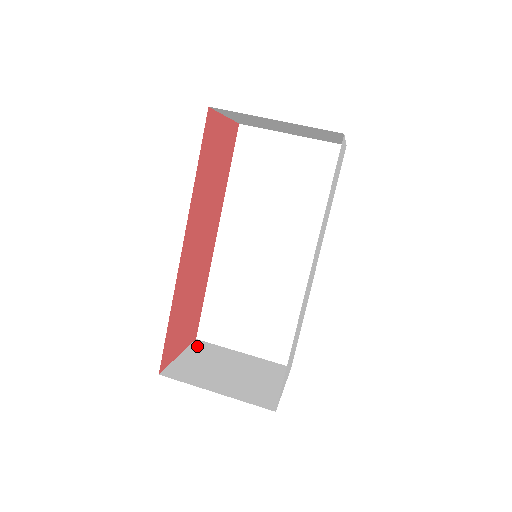
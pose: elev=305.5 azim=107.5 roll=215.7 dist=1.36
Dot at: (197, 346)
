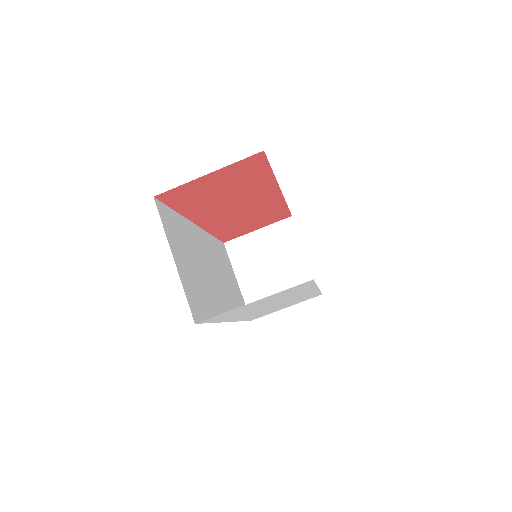
Dot at: (281, 226)
